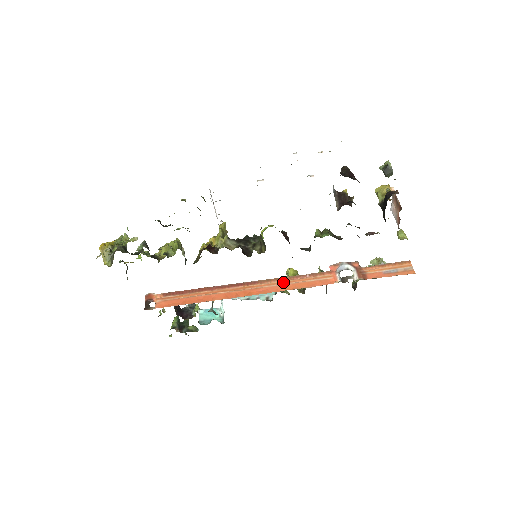
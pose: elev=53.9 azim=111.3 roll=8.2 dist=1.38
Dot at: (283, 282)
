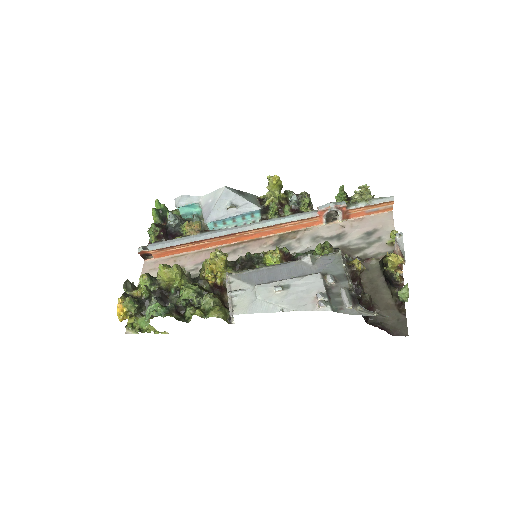
Dot at: (273, 228)
